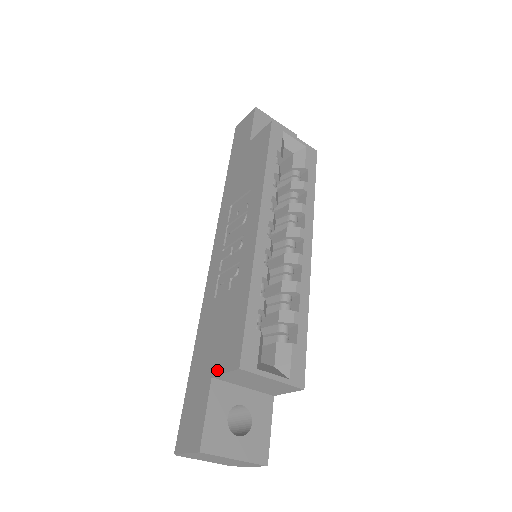
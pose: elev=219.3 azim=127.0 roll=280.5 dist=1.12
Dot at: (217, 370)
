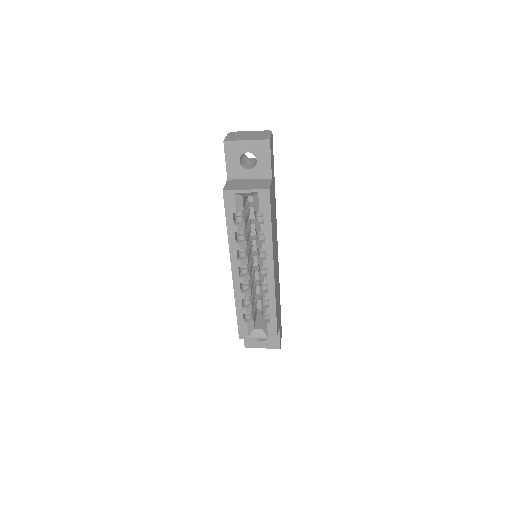
Dot at: occluded
